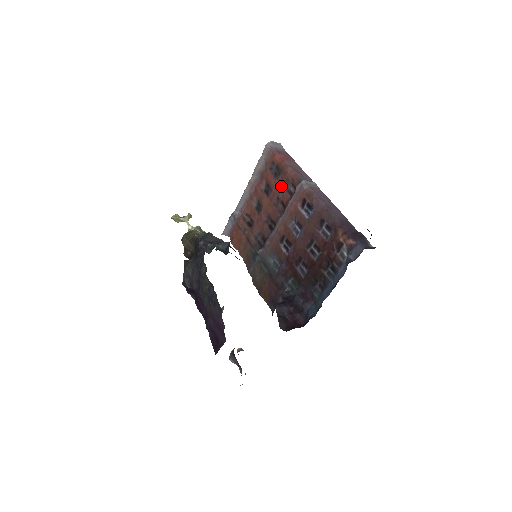
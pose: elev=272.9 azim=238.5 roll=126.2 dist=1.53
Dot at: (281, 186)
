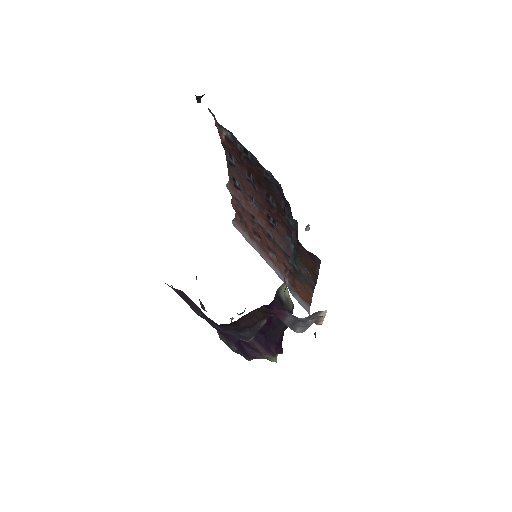
Dot at: (244, 215)
